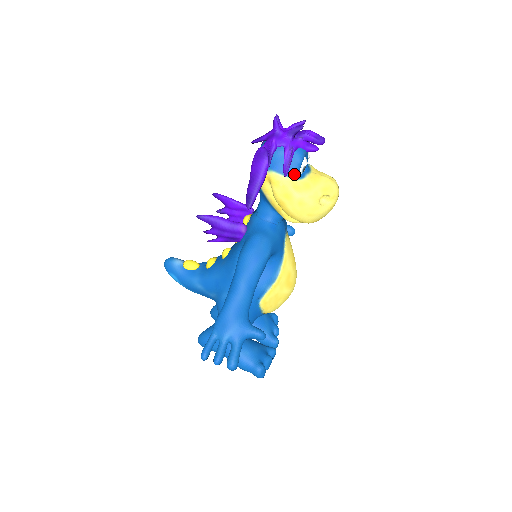
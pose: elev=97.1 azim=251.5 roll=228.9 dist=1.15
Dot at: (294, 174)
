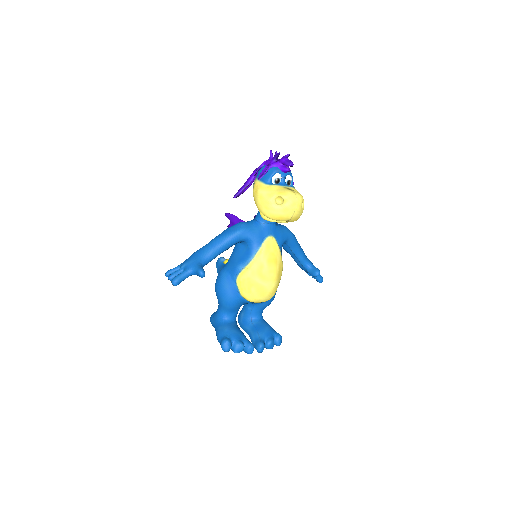
Dot at: (266, 181)
